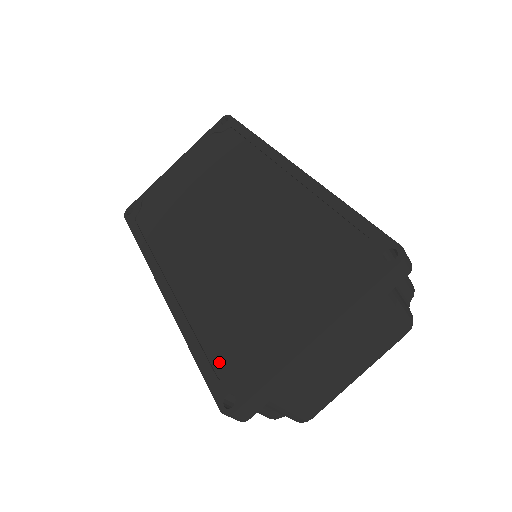
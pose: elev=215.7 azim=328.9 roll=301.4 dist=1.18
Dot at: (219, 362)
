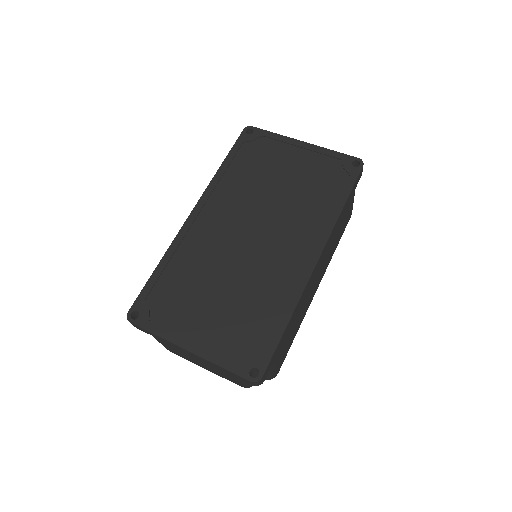
Dot at: (155, 293)
